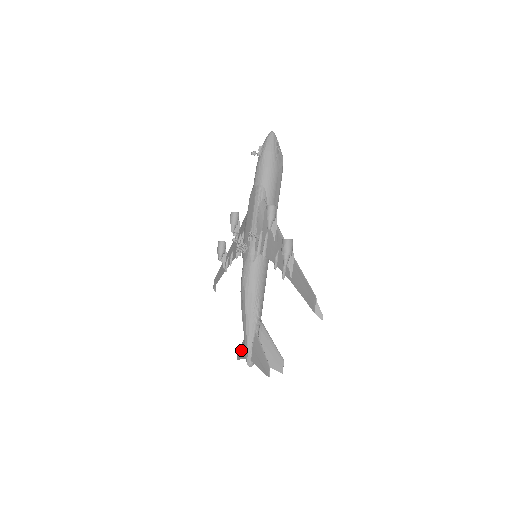
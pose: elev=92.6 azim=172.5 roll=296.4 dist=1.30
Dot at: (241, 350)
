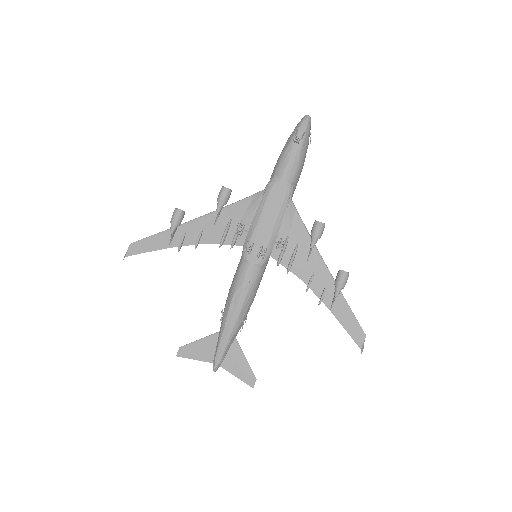
Dot at: (194, 349)
